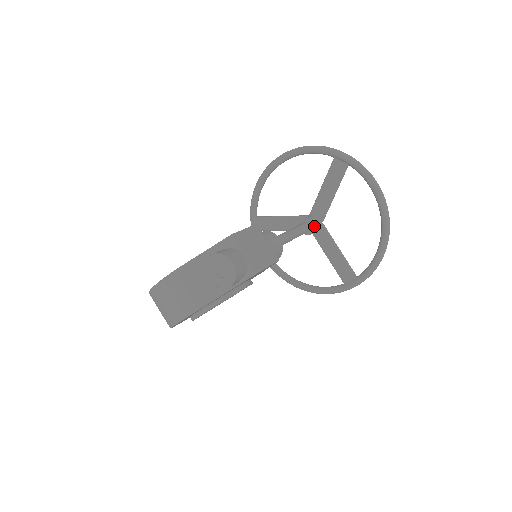
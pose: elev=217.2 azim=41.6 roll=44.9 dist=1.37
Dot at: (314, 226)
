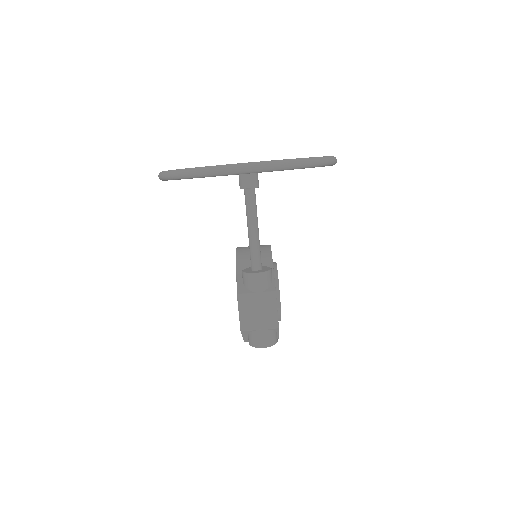
Dot at: (253, 188)
